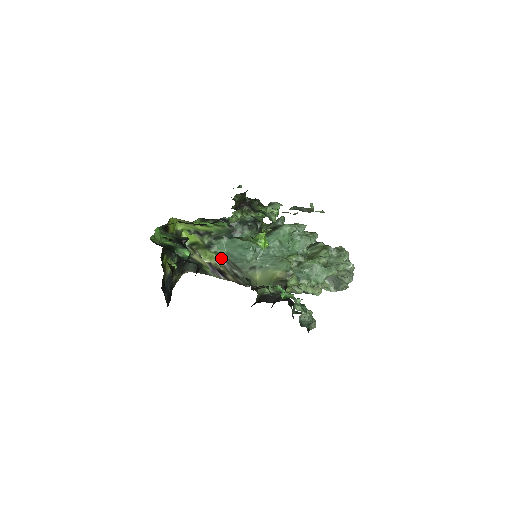
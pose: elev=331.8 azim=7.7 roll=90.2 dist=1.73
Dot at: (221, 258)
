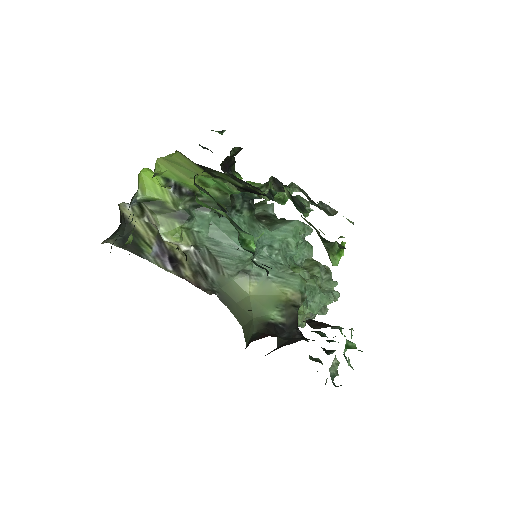
Dot at: (194, 241)
